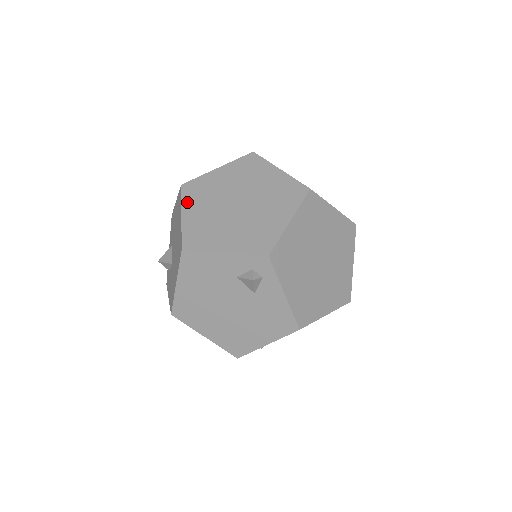
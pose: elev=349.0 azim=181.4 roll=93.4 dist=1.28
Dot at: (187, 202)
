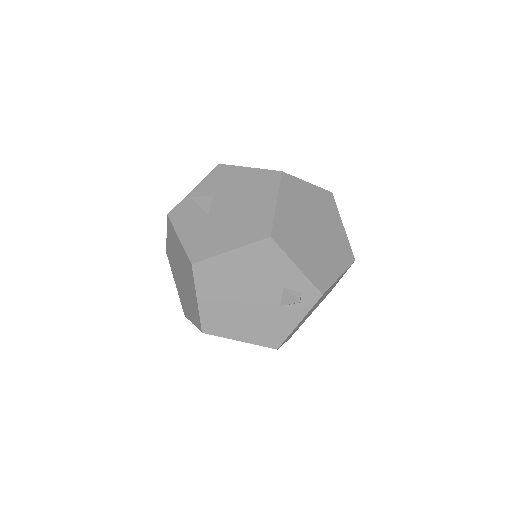
Dot at: (283, 193)
